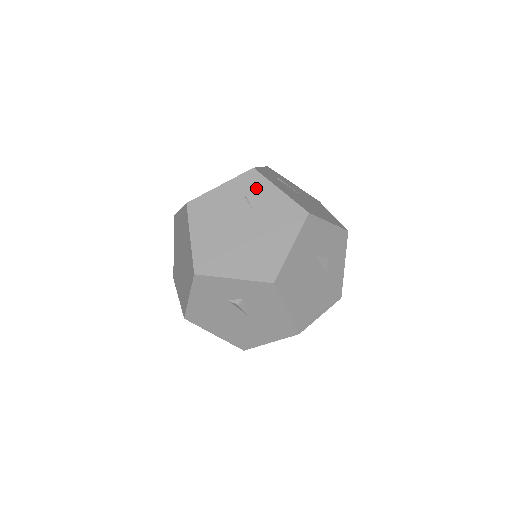
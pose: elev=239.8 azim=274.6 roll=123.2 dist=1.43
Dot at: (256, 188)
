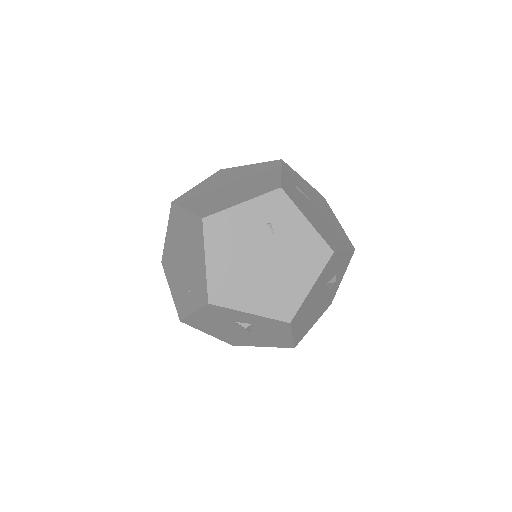
Dot at: (282, 213)
